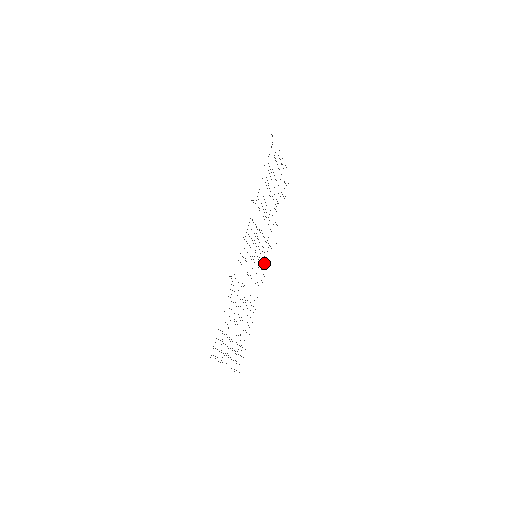
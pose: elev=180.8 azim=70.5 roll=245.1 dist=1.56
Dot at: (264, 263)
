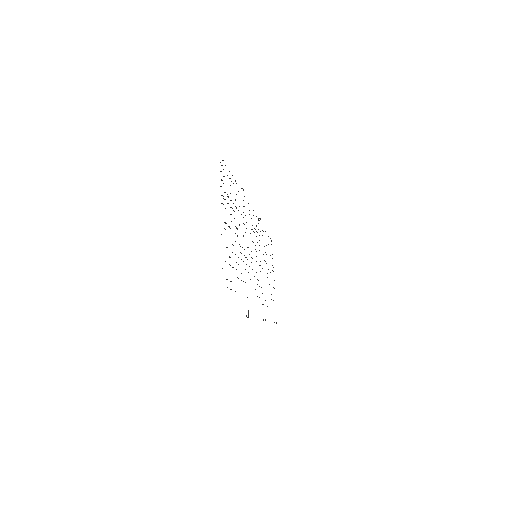
Dot at: occluded
